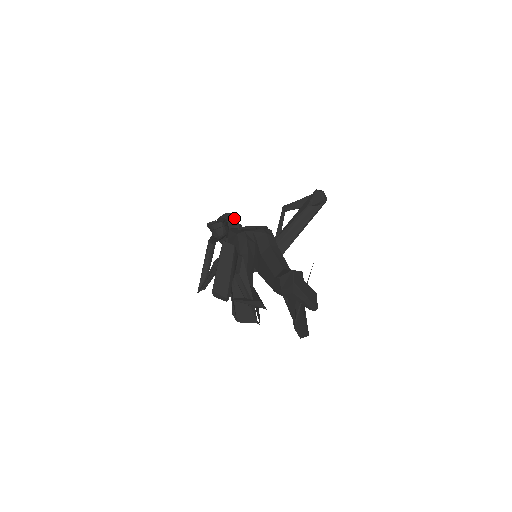
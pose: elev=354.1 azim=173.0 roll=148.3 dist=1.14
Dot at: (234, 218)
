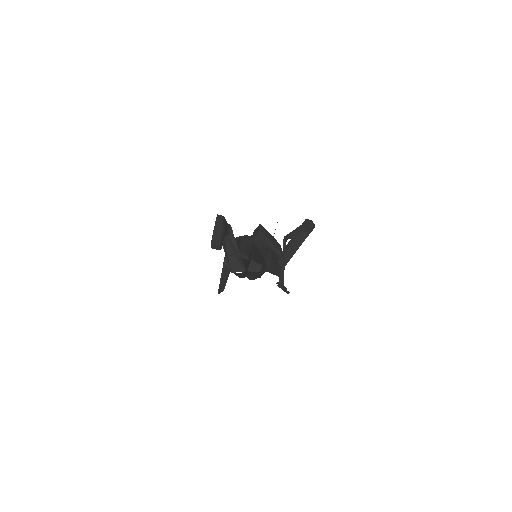
Dot at: occluded
